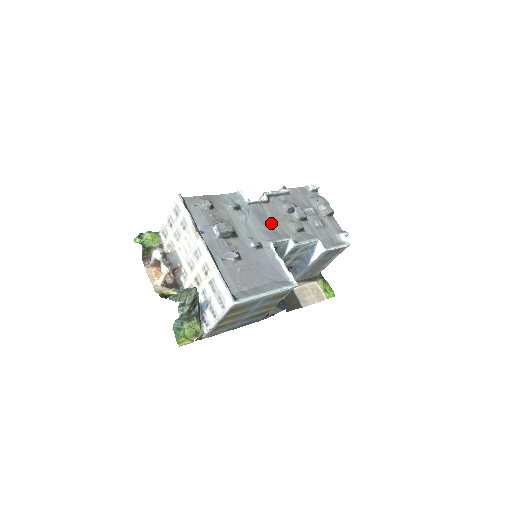
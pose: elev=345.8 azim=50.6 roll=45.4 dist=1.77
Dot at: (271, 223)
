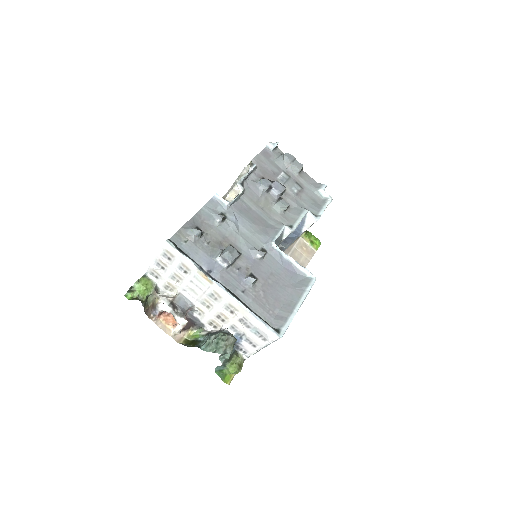
Dot at: (259, 216)
